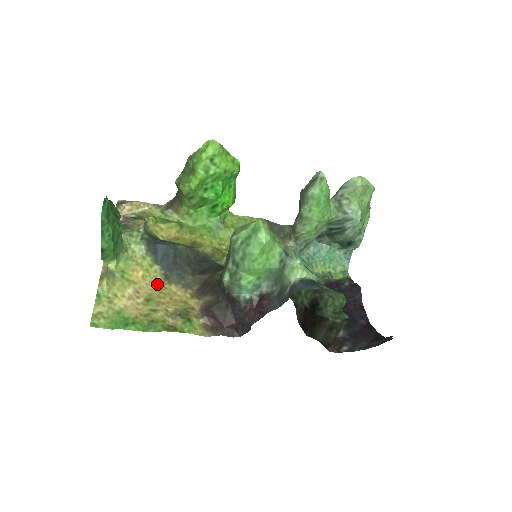
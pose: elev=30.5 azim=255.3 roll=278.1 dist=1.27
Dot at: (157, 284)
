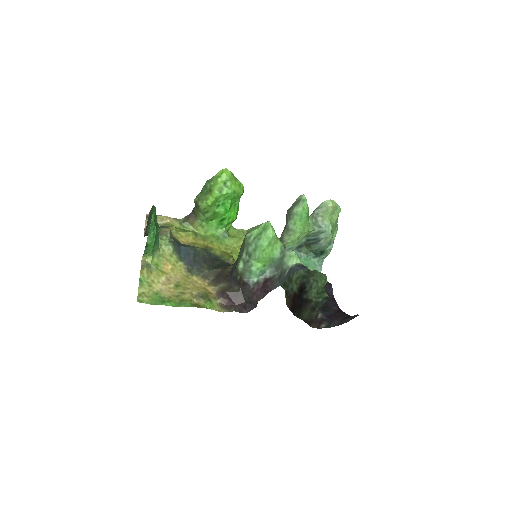
Dot at: (182, 275)
